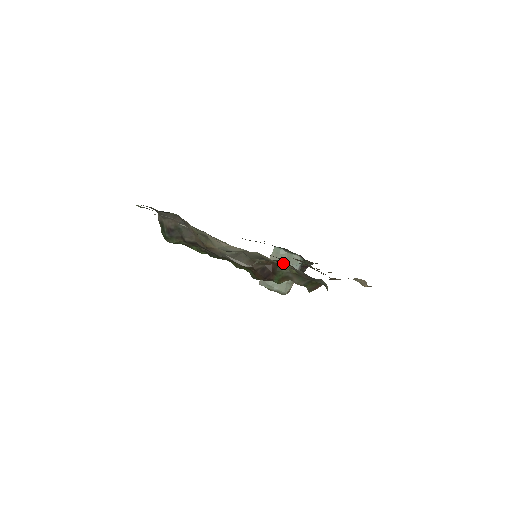
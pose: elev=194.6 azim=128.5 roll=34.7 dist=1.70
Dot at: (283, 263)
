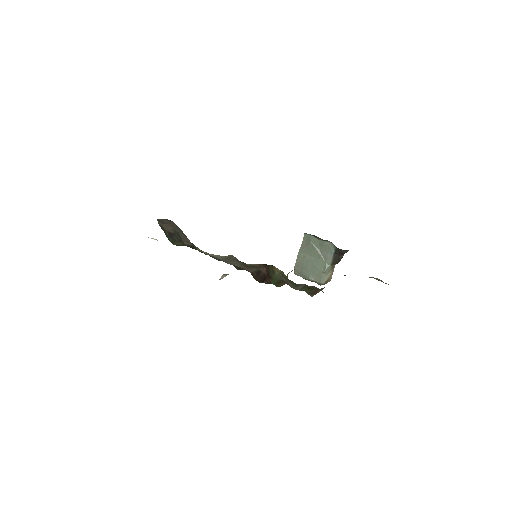
Dot at: (274, 267)
